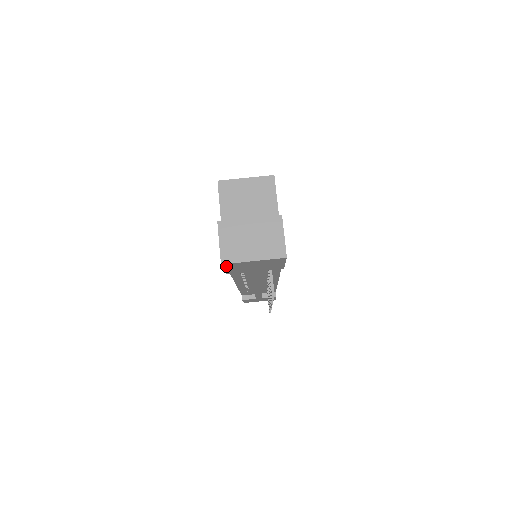
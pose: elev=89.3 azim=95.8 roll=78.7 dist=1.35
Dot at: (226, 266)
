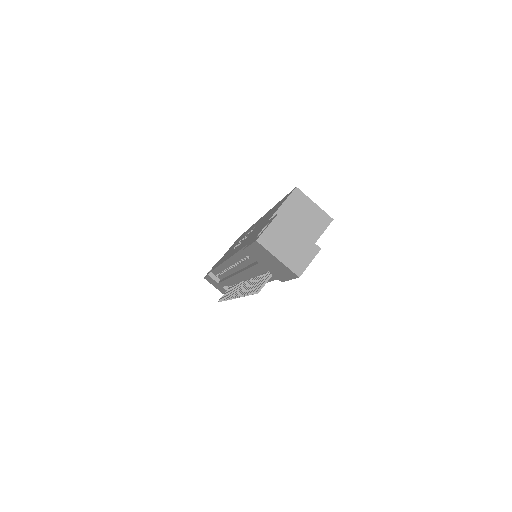
Dot at: (256, 244)
